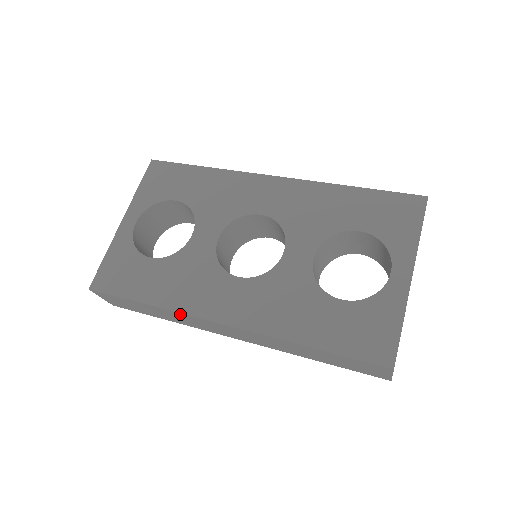
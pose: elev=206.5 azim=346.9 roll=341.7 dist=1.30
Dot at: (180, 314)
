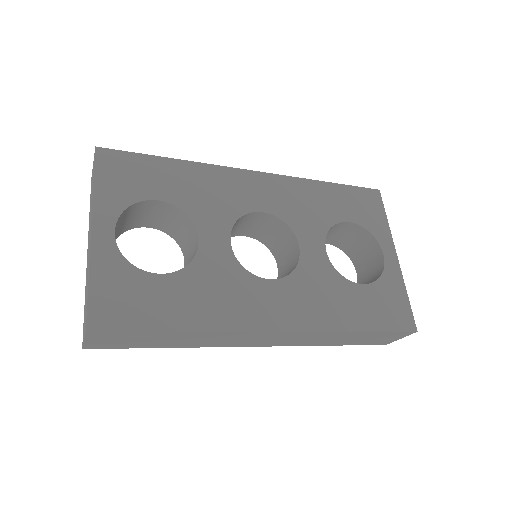
Dot at: (224, 333)
